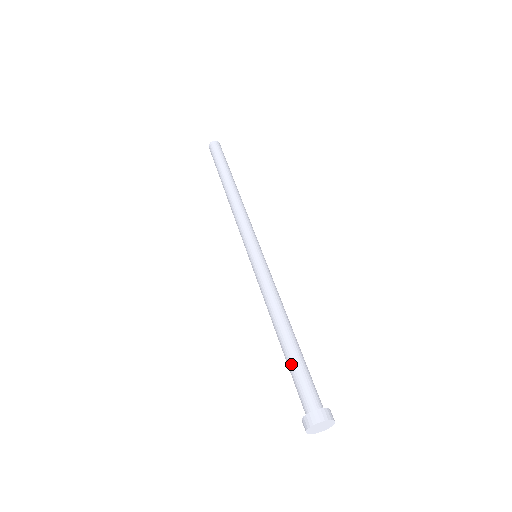
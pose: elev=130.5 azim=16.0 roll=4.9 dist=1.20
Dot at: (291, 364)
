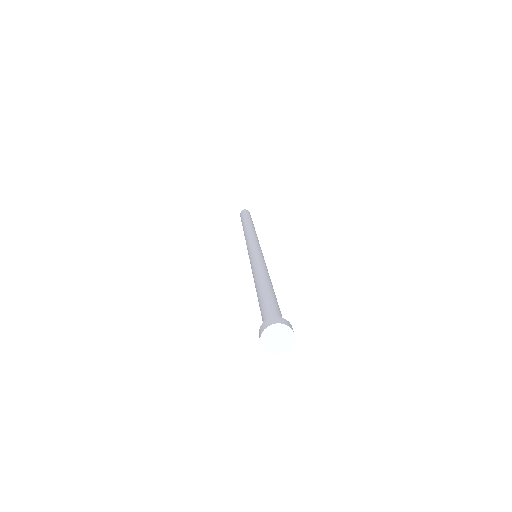
Dot at: (259, 305)
